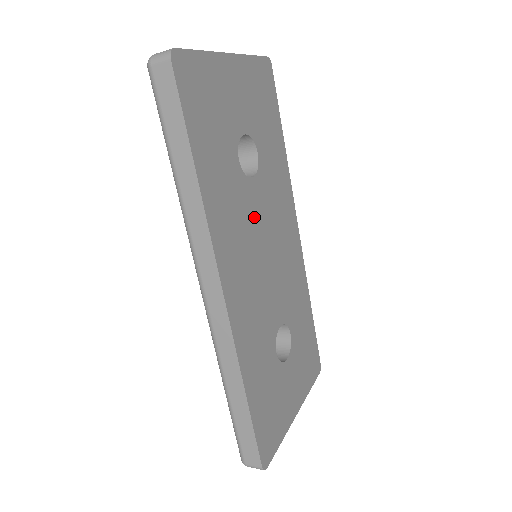
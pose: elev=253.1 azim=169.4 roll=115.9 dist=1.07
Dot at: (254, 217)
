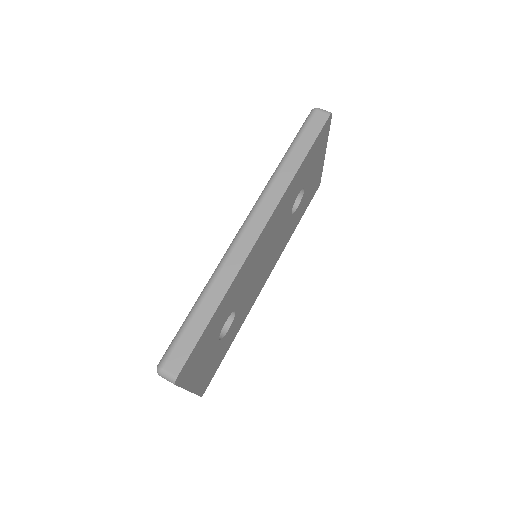
Dot at: (279, 230)
